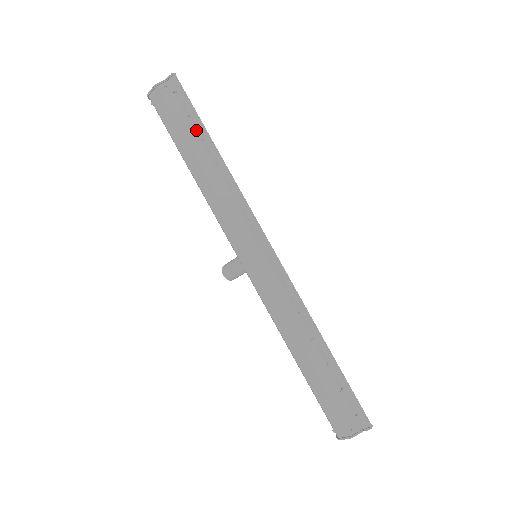
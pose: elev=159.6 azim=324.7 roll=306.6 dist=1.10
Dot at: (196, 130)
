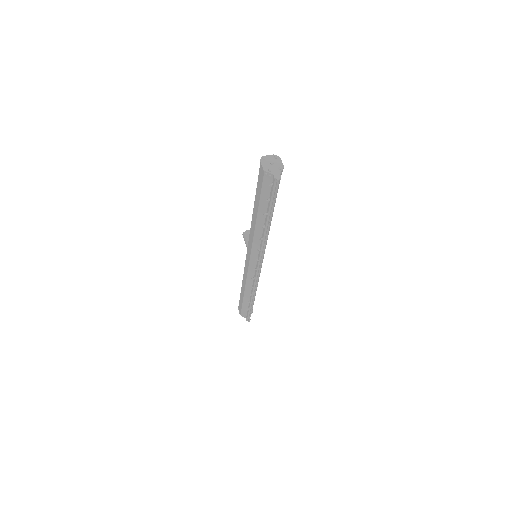
Dot at: (268, 207)
